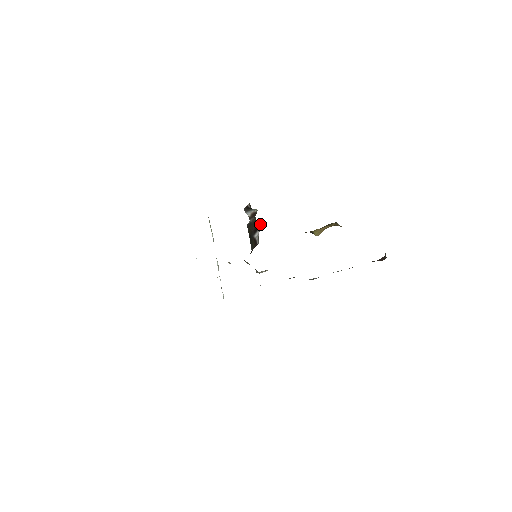
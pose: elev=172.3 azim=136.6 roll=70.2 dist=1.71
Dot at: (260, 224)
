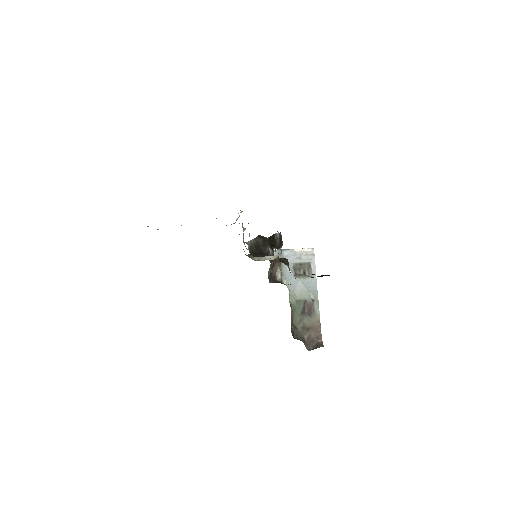
Dot at: occluded
